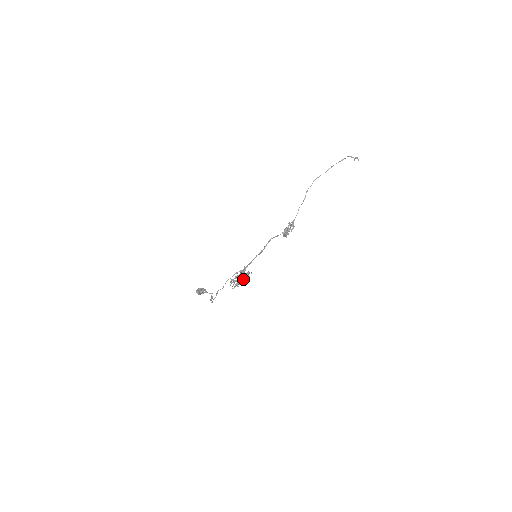
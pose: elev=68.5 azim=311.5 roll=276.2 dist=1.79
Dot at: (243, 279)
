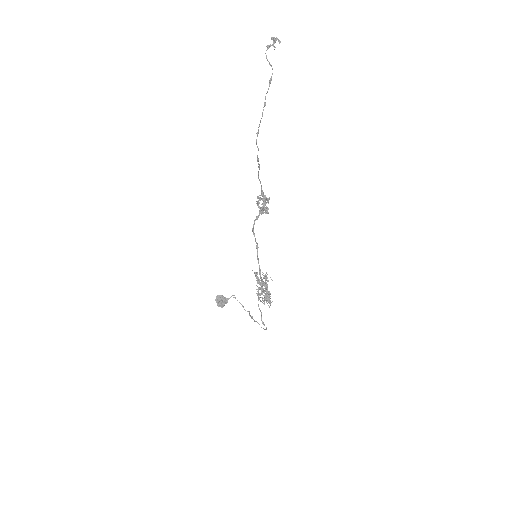
Dot at: (267, 287)
